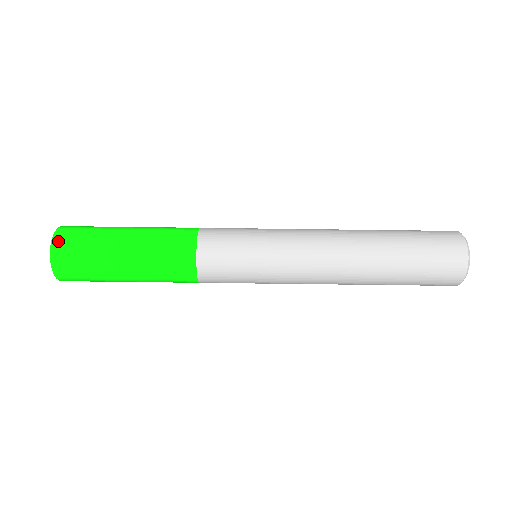
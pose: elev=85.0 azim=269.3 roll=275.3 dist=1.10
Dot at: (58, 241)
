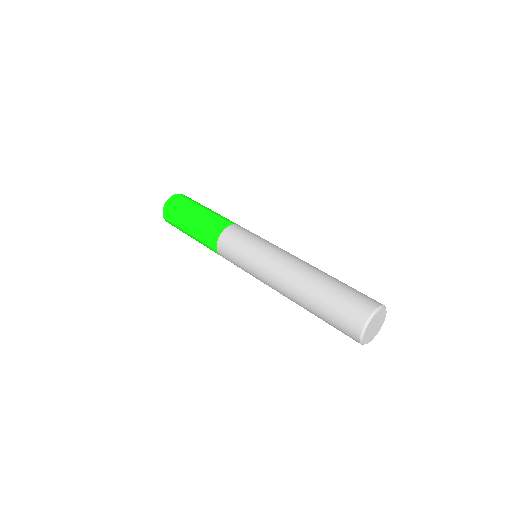
Dot at: (181, 195)
